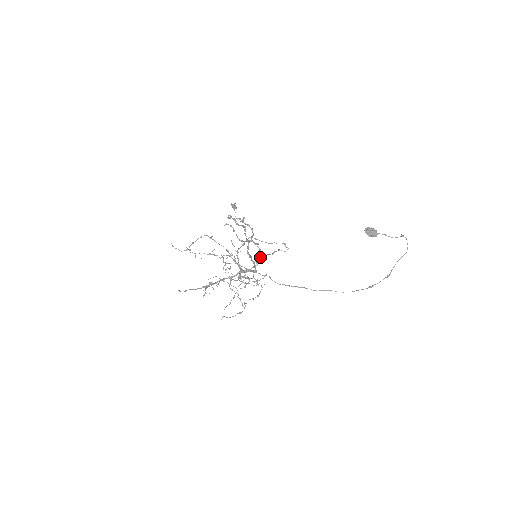
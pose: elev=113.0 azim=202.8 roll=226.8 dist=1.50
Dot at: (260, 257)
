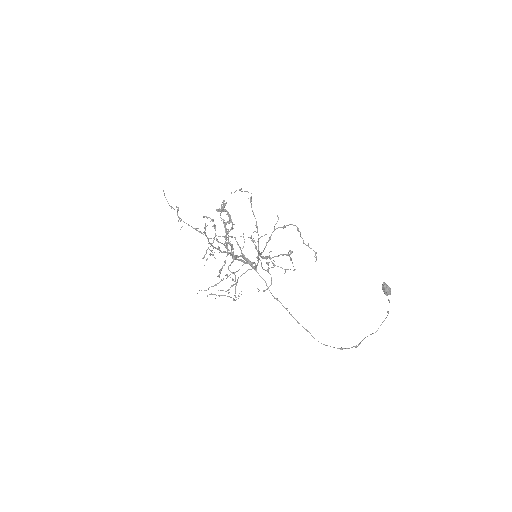
Dot at: occluded
